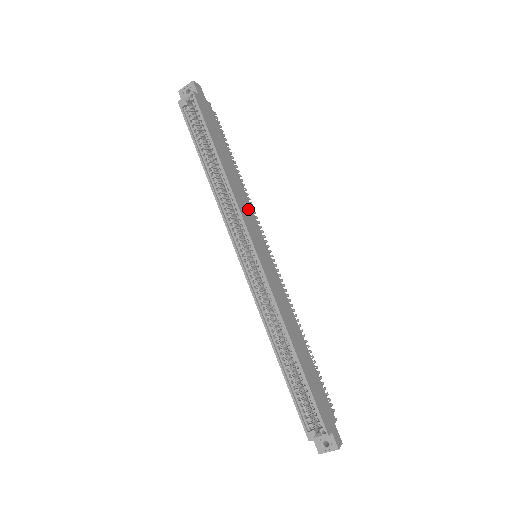
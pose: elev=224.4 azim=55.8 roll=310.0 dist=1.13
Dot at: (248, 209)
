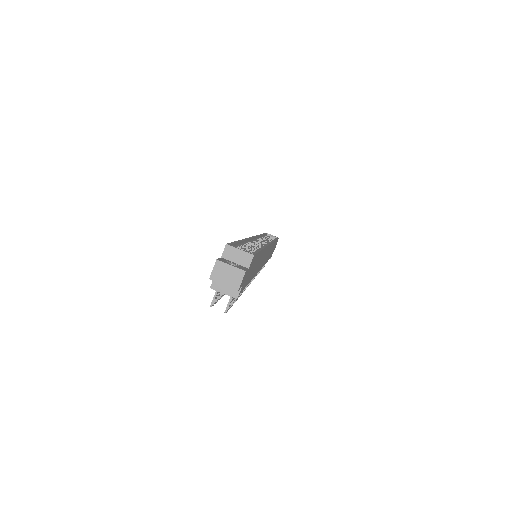
Dot at: occluded
